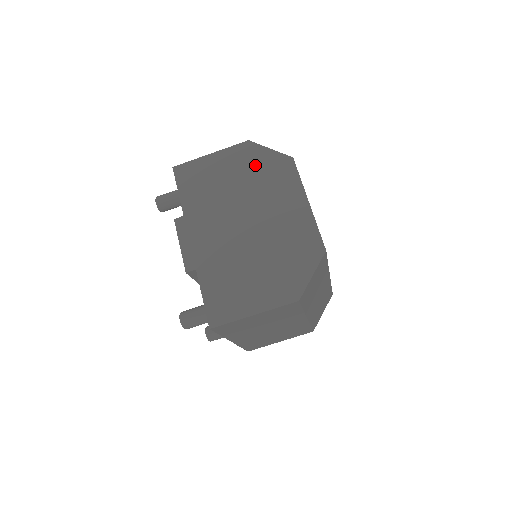
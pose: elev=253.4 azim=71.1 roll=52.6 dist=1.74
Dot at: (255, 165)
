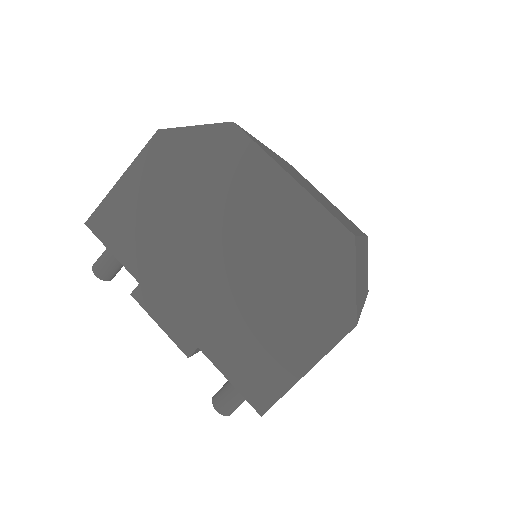
Dot at: (188, 162)
